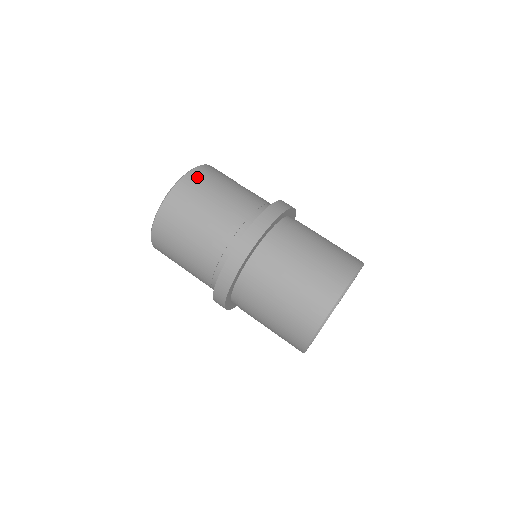
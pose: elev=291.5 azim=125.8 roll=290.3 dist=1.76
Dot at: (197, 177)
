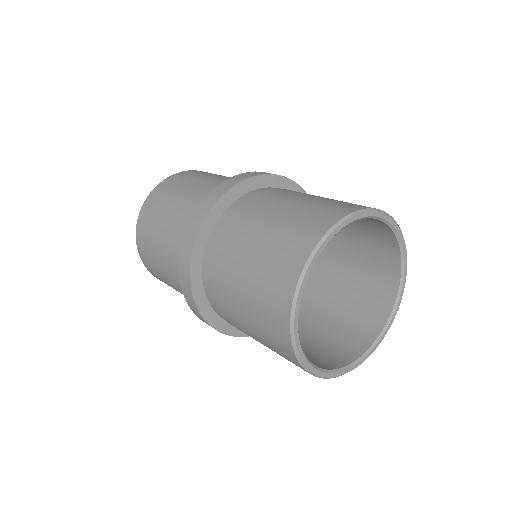
Dot at: occluded
